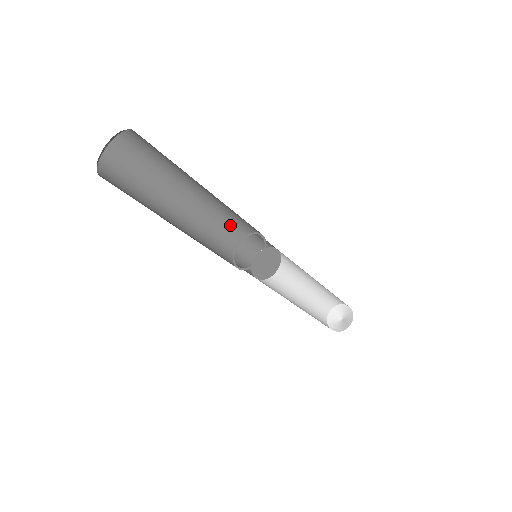
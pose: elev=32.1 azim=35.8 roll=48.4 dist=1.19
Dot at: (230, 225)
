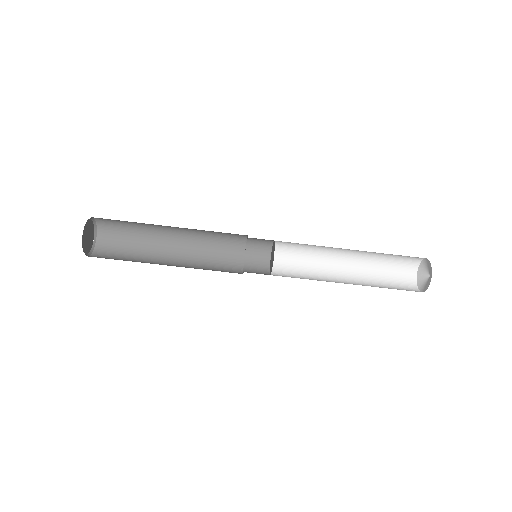
Dot at: (224, 248)
